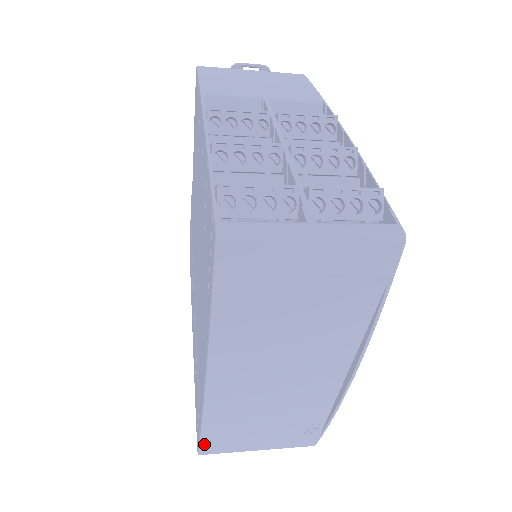
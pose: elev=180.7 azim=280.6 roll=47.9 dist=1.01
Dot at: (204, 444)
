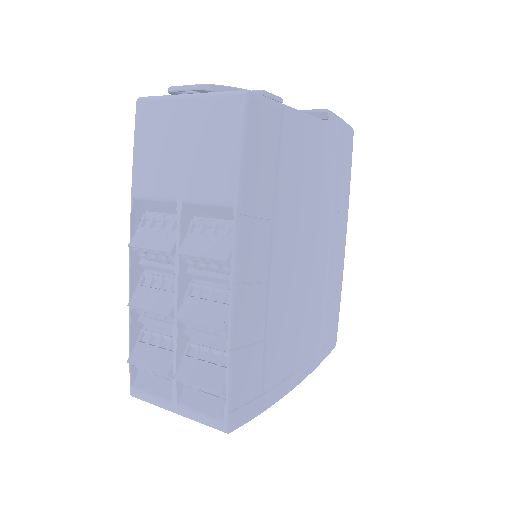
Dot at: occluded
